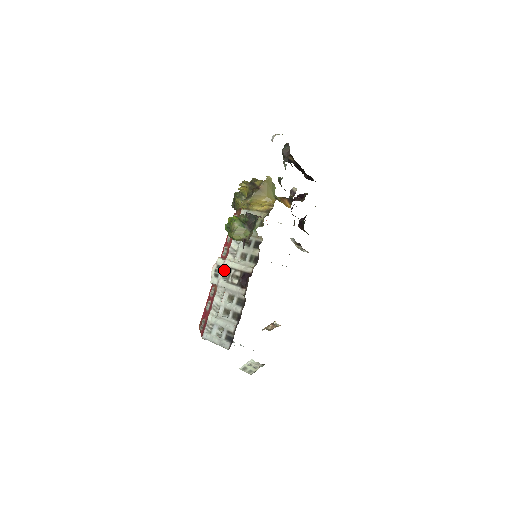
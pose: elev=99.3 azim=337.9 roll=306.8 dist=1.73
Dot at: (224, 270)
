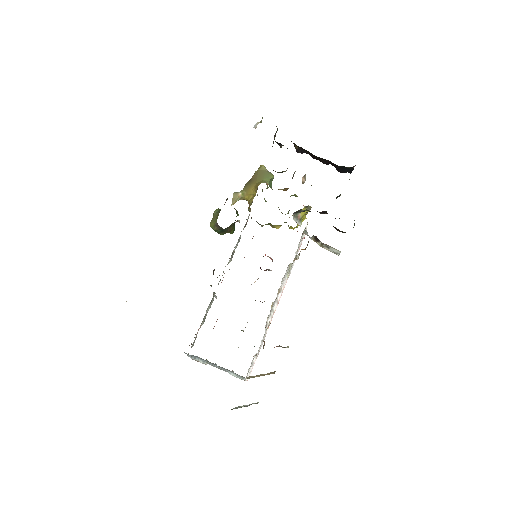
Dot at: occluded
